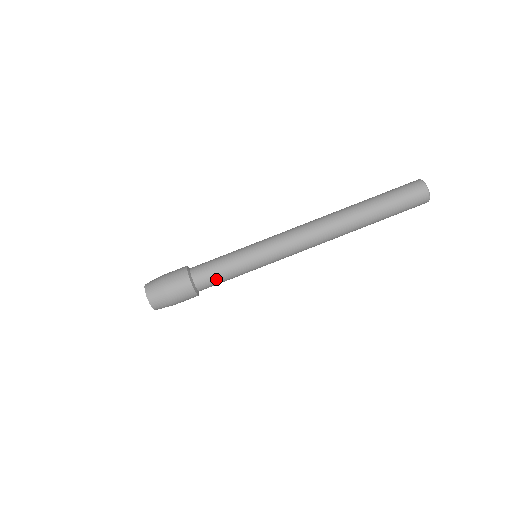
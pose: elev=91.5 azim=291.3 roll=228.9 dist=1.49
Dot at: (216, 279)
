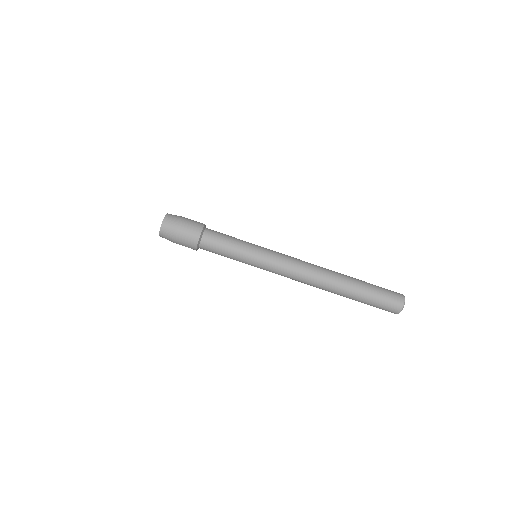
Dot at: (217, 250)
